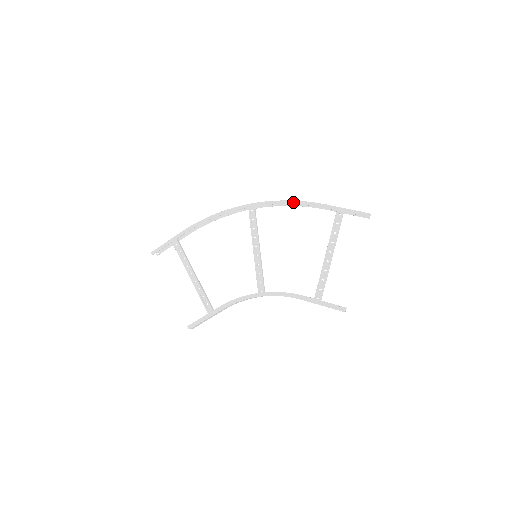
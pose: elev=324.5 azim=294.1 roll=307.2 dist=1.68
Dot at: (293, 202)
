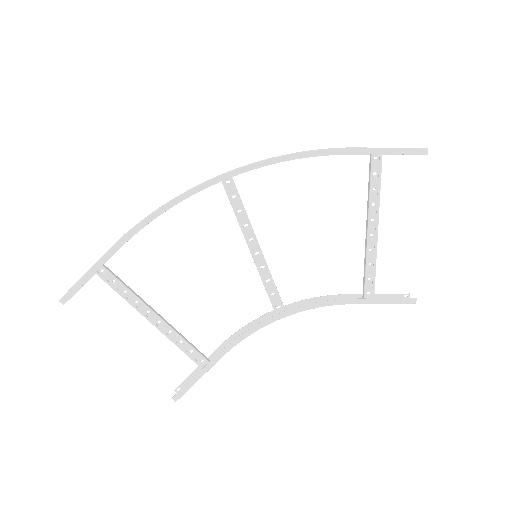
Dot at: (302, 154)
